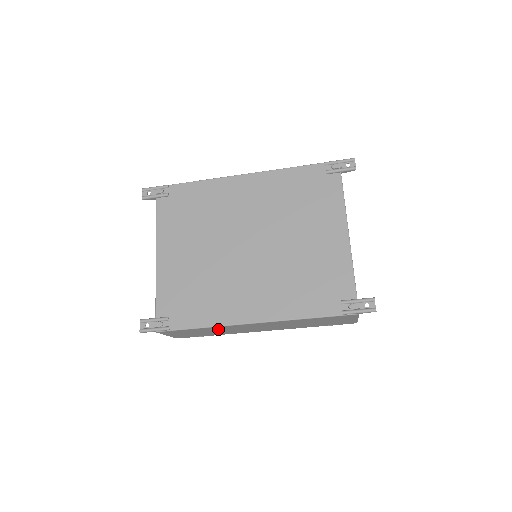
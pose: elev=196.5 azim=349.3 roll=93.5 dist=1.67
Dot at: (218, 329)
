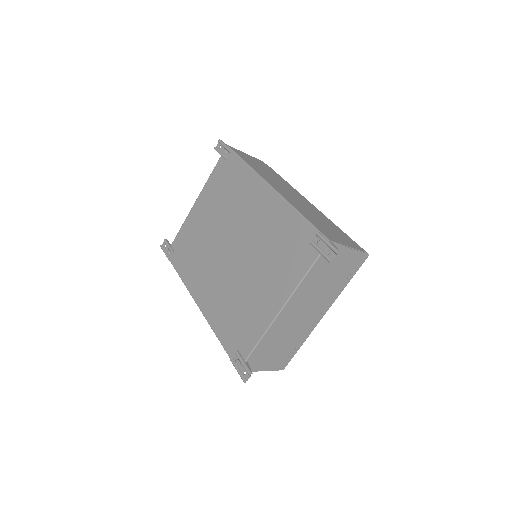
Dot at: occluded
